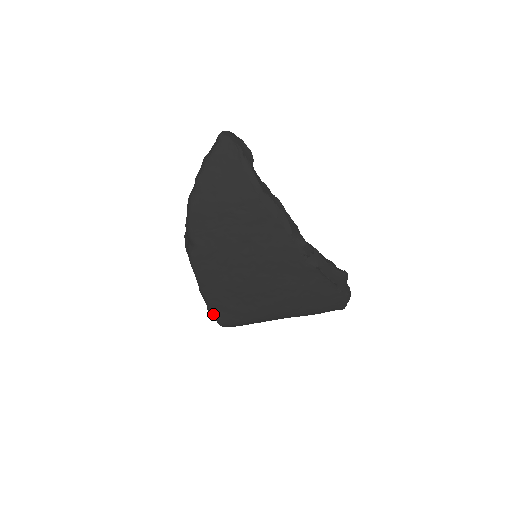
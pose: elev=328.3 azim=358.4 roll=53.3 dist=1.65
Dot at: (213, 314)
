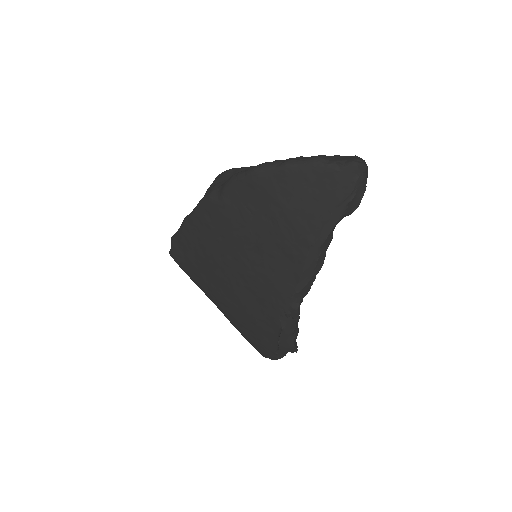
Dot at: (174, 243)
